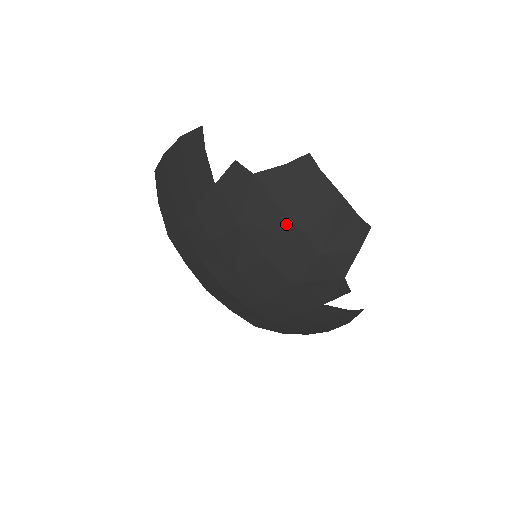
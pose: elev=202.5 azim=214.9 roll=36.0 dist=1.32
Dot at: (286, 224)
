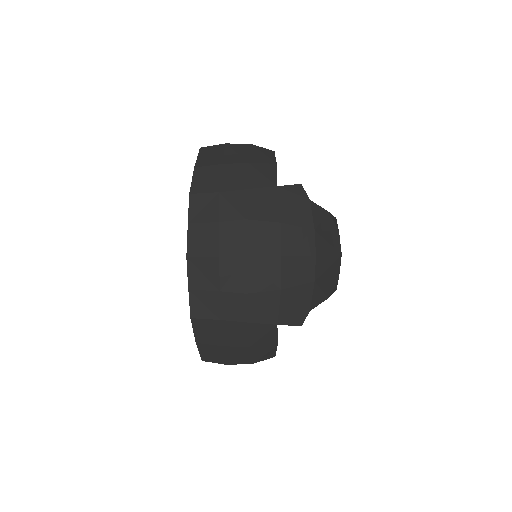
Dot at: (311, 244)
